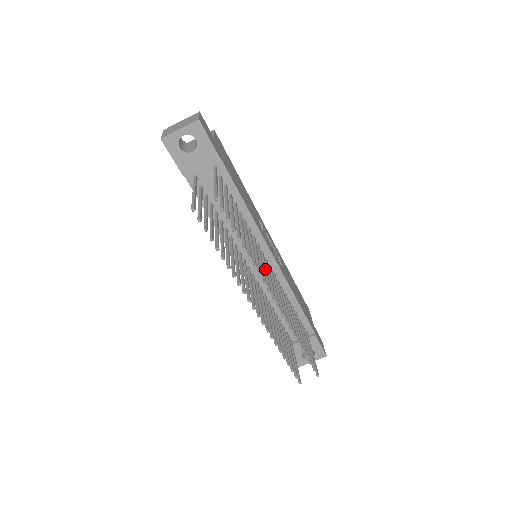
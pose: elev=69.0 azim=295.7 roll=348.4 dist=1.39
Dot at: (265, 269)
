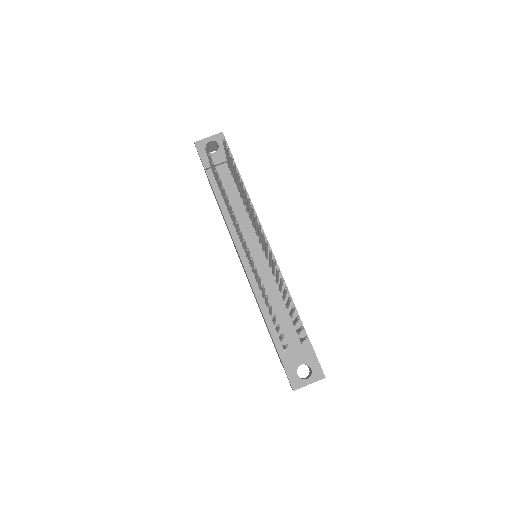
Dot at: occluded
